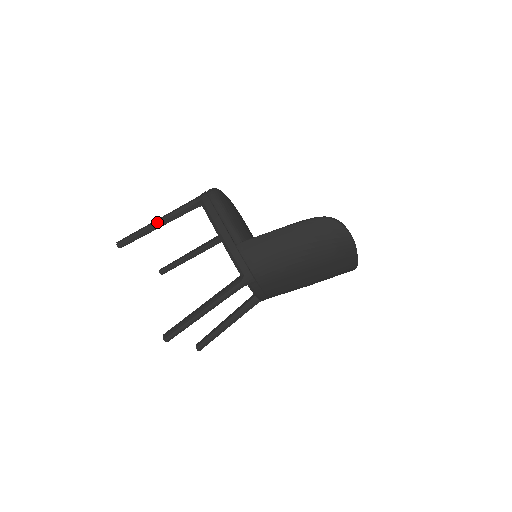
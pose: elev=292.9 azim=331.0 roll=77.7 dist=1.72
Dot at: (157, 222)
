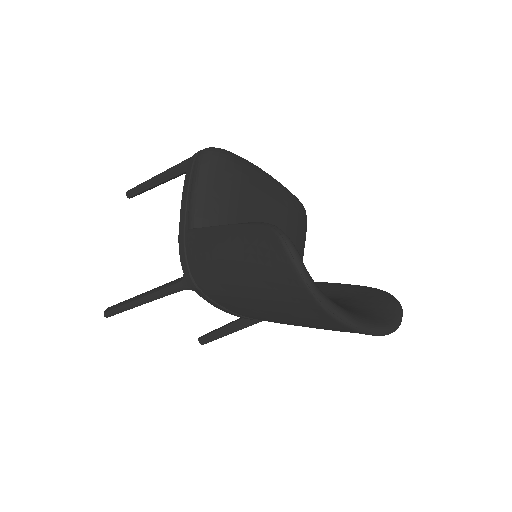
Dot at: (155, 177)
